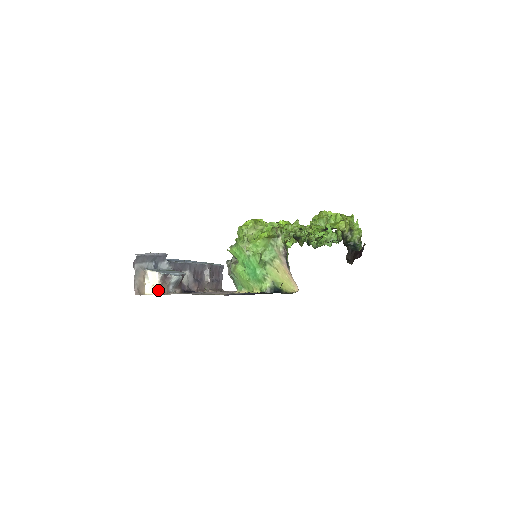
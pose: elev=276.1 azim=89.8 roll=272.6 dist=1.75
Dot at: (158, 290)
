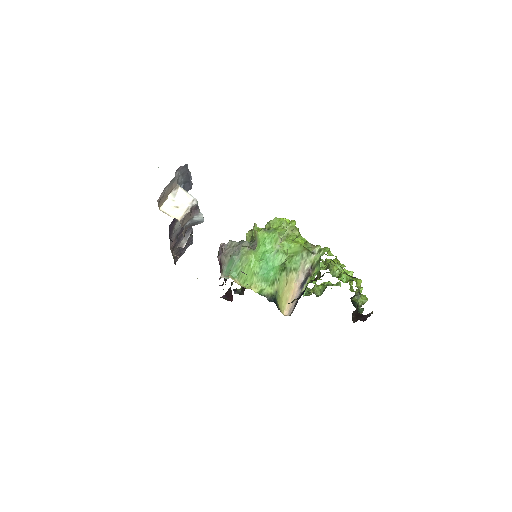
Dot at: (181, 216)
